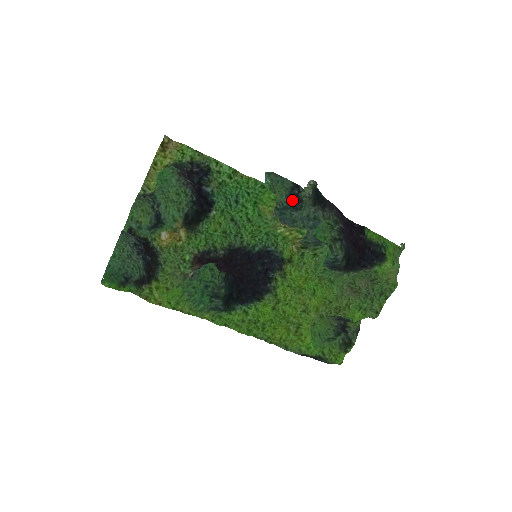
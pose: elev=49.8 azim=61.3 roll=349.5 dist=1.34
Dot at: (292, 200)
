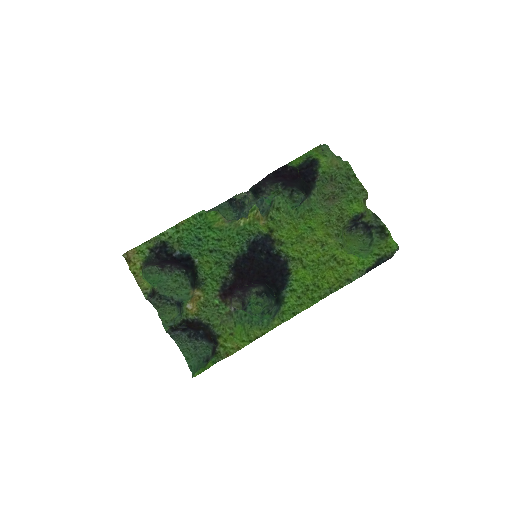
Dot at: (237, 208)
